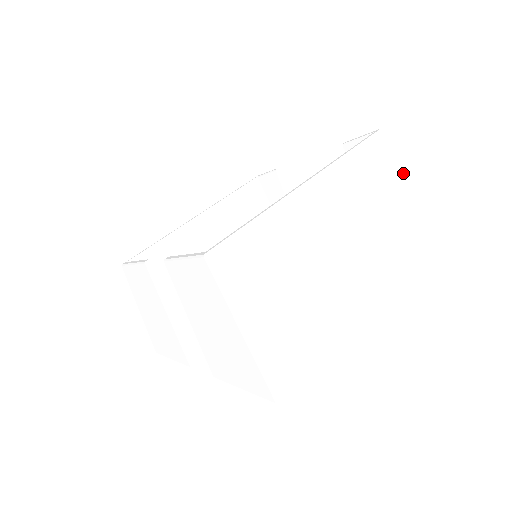
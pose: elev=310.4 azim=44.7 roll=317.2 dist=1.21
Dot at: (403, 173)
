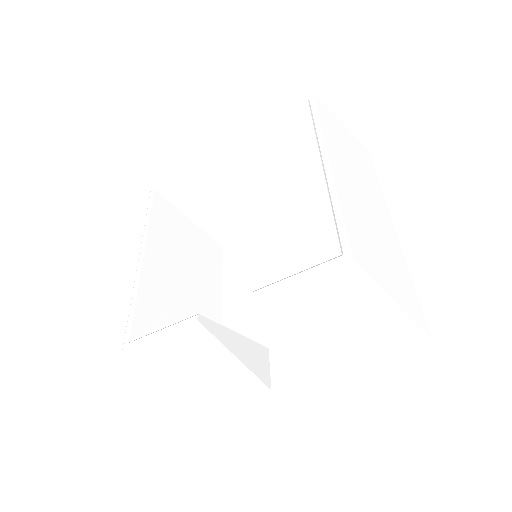
Dot at: (340, 126)
